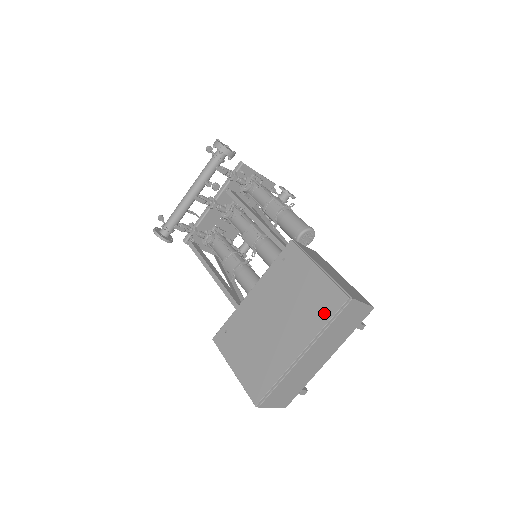
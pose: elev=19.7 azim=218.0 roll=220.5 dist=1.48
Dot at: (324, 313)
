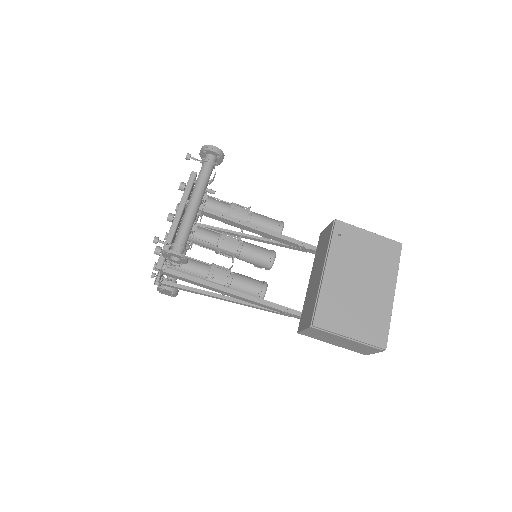
Dot at: (393, 260)
